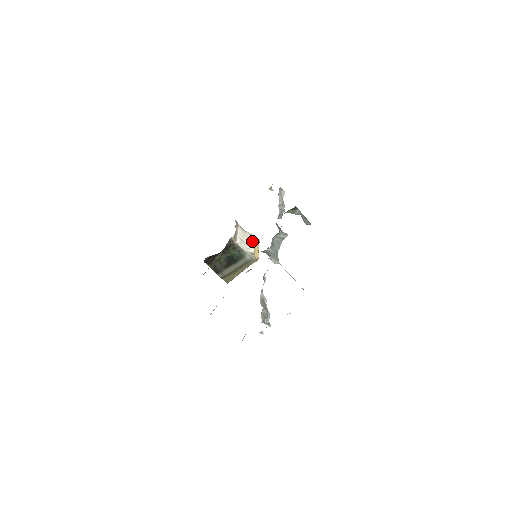
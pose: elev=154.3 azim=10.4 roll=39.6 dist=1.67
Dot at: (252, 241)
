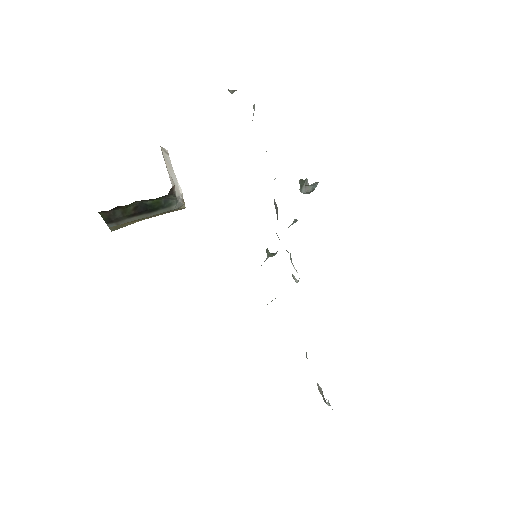
Dot at: (172, 169)
